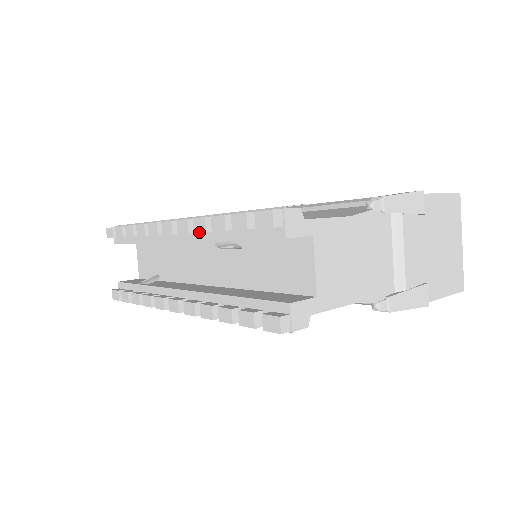
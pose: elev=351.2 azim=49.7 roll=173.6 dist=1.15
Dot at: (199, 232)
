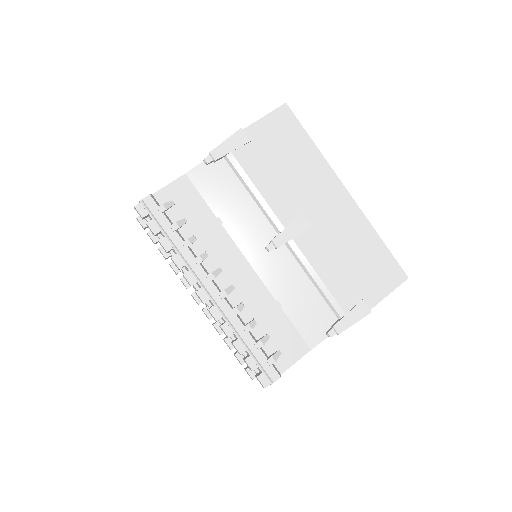
Dot at: (222, 319)
